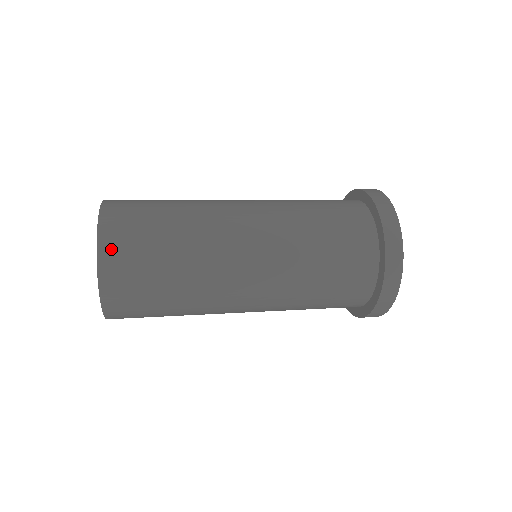
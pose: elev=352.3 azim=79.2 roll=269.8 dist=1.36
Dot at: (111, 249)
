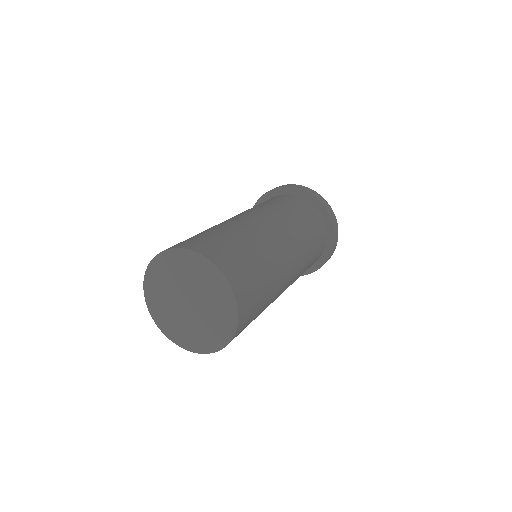
Dot at: (239, 332)
